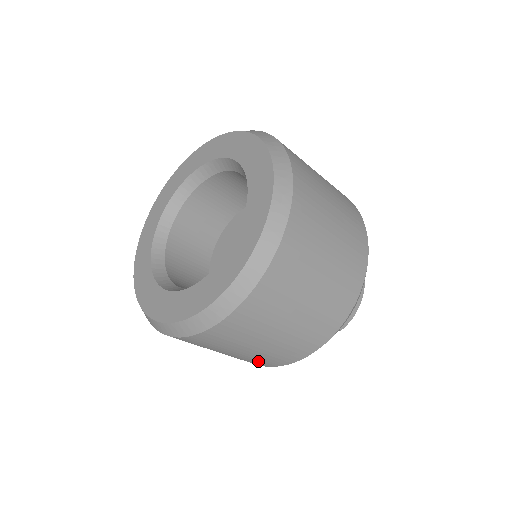
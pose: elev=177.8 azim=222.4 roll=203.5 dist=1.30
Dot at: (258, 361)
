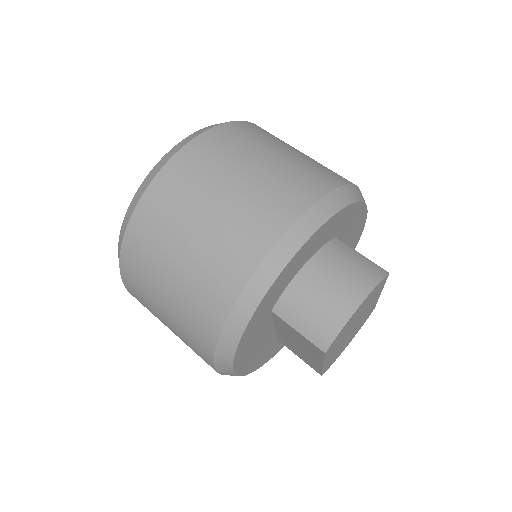
Dot at: (193, 343)
